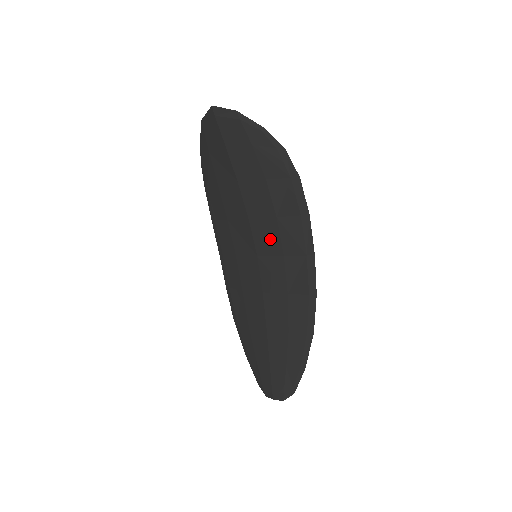
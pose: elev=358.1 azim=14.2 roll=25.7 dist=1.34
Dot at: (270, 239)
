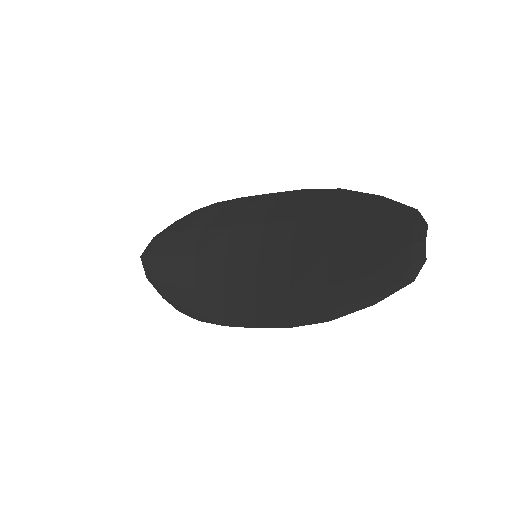
Dot at: (247, 237)
